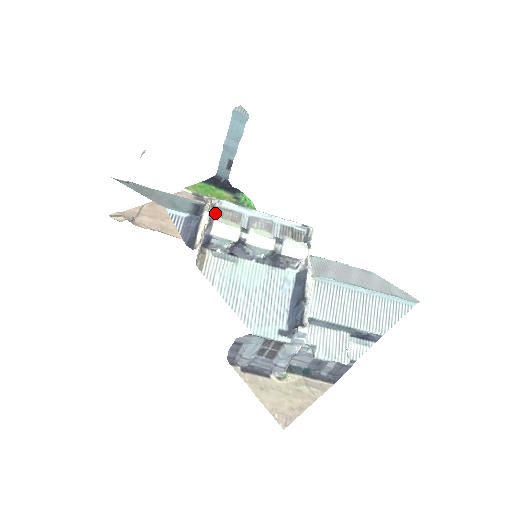
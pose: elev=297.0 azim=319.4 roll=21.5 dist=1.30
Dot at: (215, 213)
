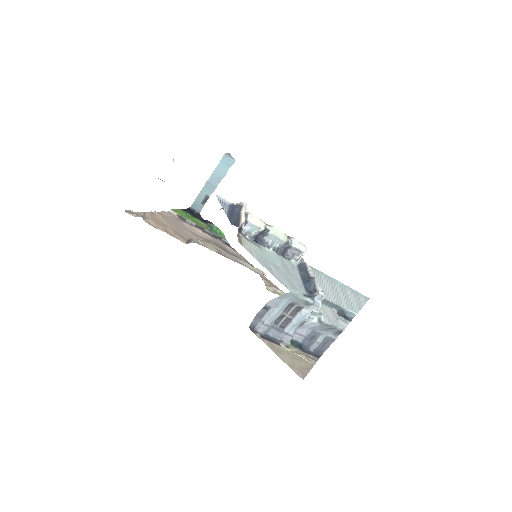
Dot at: occluded
